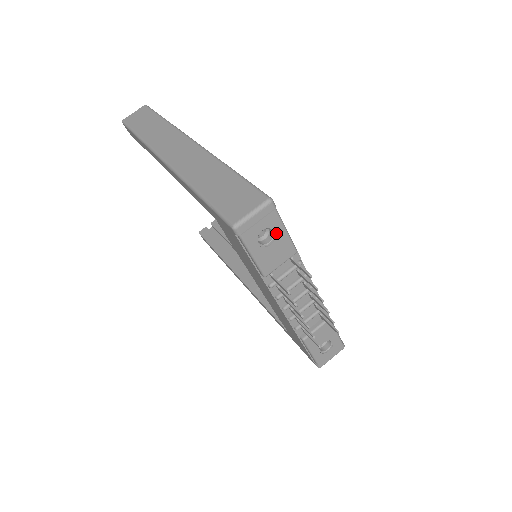
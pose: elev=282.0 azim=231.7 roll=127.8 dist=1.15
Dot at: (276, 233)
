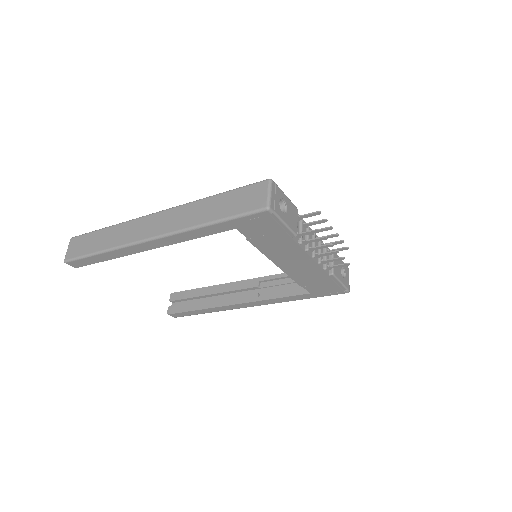
Dot at: (285, 201)
